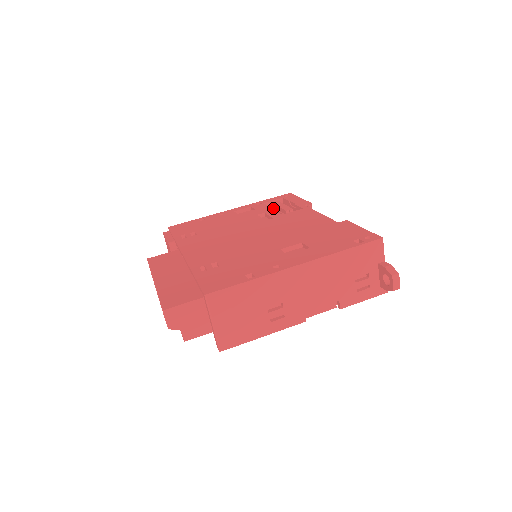
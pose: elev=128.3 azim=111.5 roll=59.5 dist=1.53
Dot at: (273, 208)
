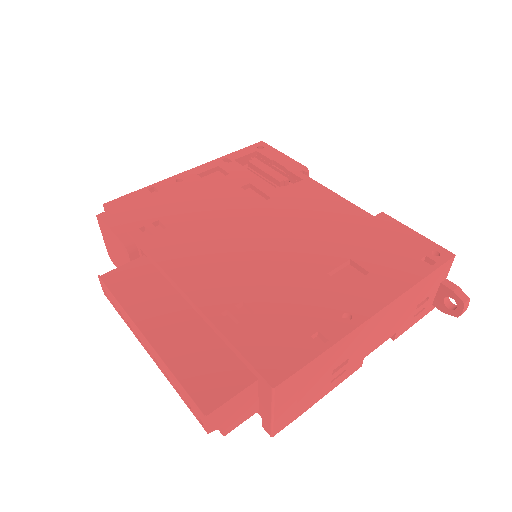
Dot at: (250, 169)
